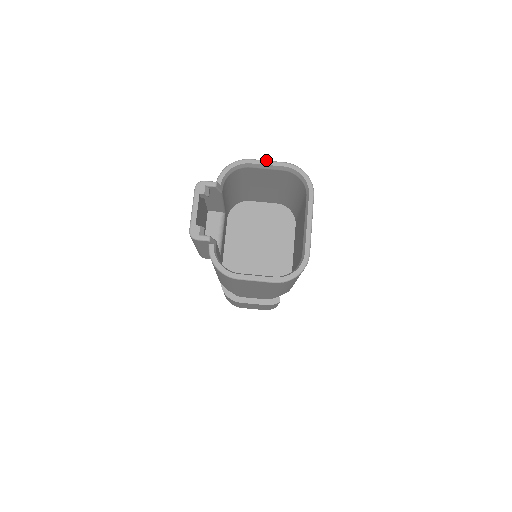
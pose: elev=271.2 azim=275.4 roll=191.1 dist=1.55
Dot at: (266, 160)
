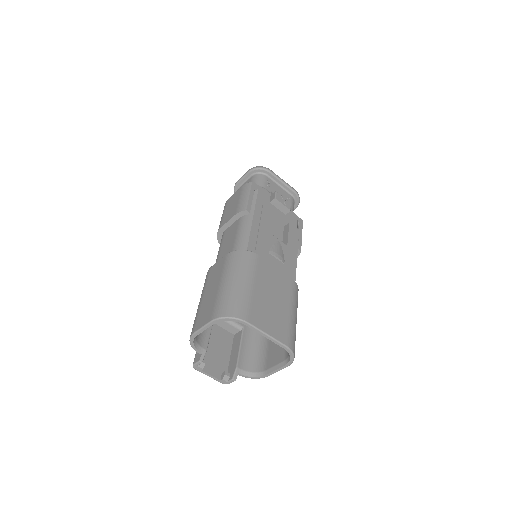
Dot at: (201, 328)
